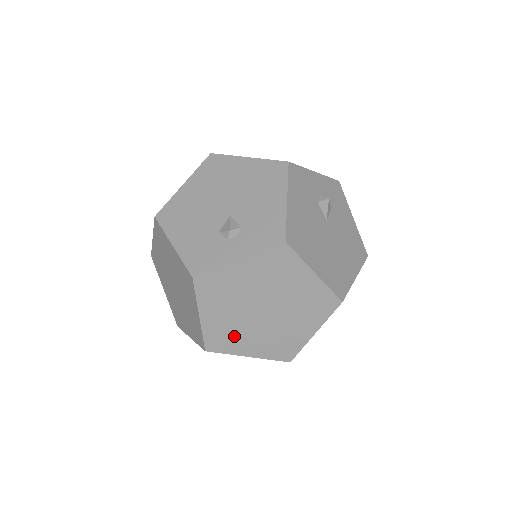
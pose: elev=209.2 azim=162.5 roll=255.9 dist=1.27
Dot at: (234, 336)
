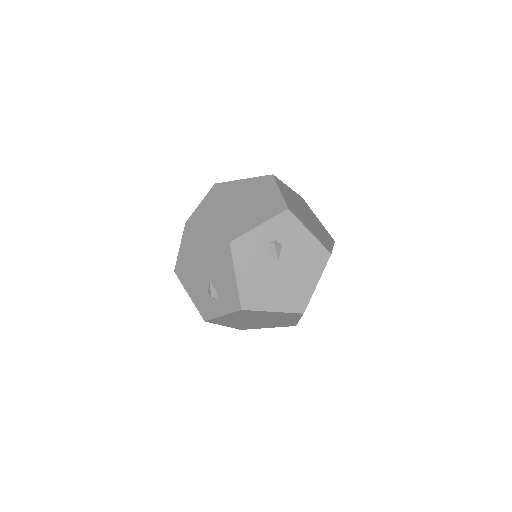
Dot at: (251, 326)
